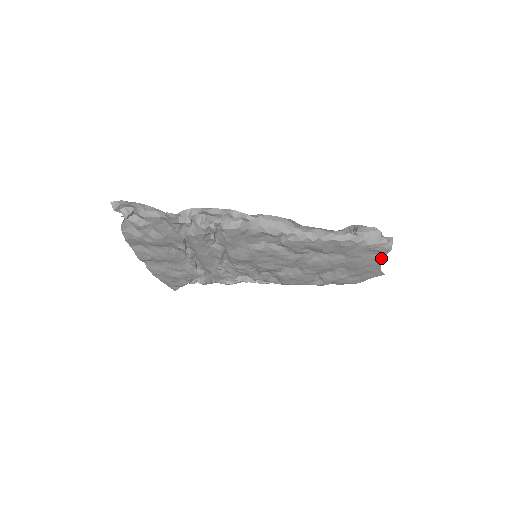
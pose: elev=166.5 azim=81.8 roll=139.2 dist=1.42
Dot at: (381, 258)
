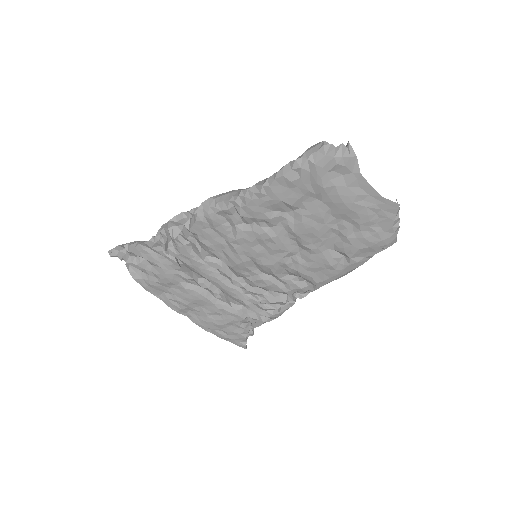
Dot at: (359, 177)
